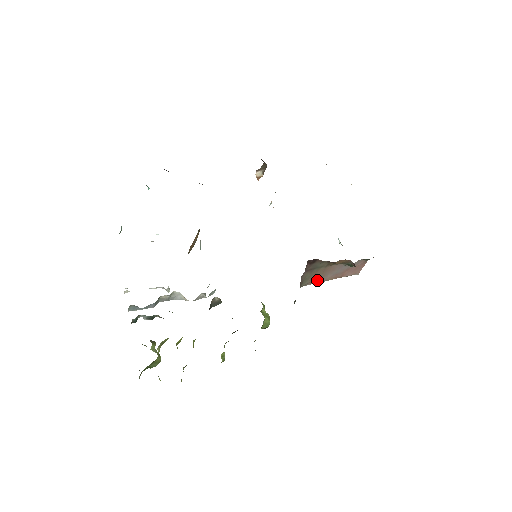
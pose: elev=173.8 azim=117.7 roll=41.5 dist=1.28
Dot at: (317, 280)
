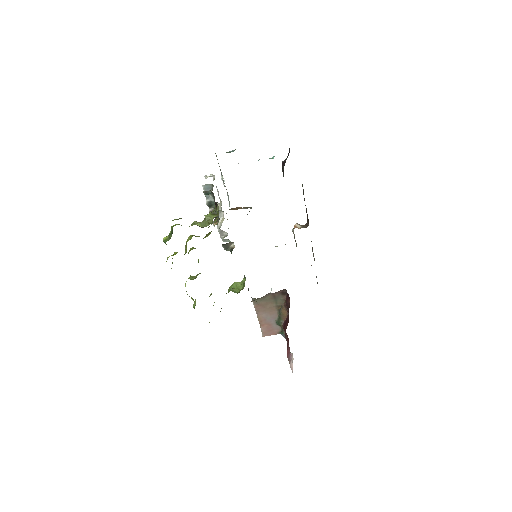
Dot at: (259, 308)
